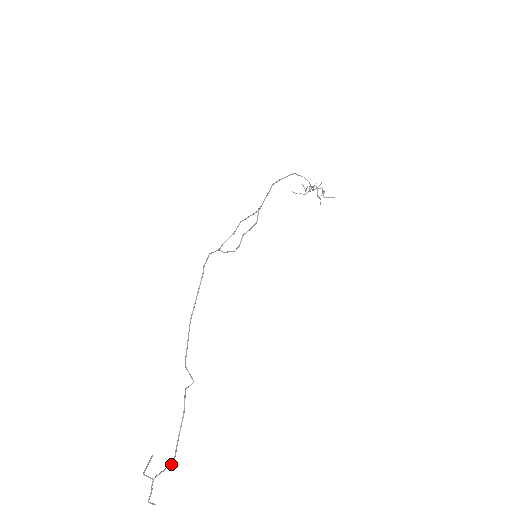
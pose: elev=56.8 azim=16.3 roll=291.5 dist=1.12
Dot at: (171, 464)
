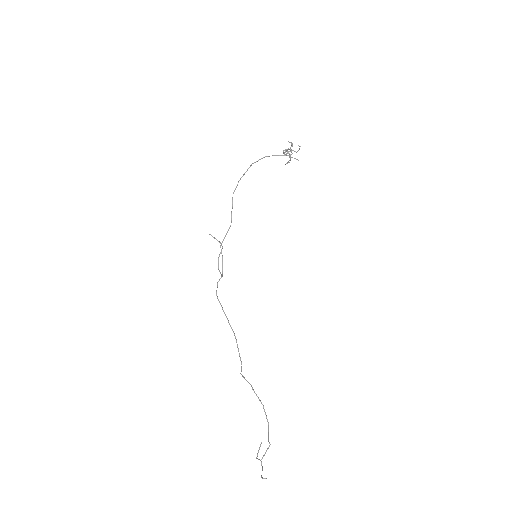
Dot at: (269, 445)
